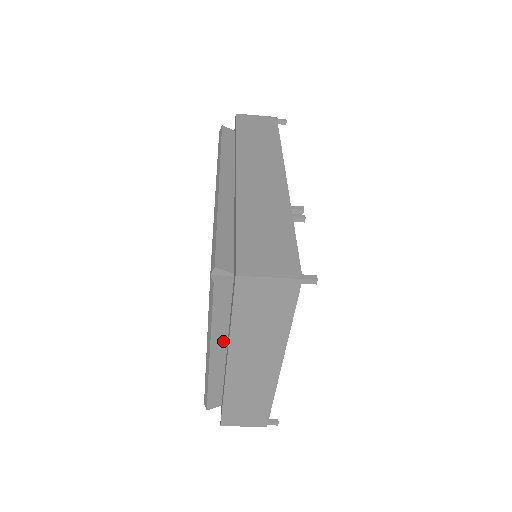
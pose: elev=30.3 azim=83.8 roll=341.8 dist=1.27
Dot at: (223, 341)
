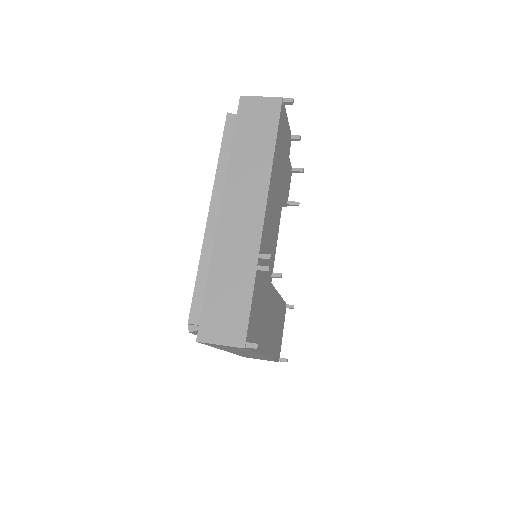
Dot at: occluded
